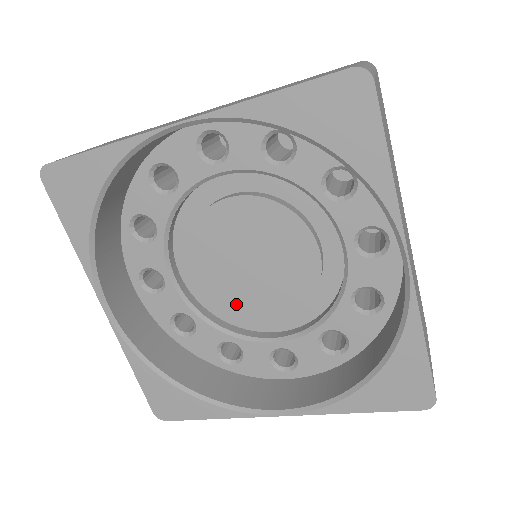
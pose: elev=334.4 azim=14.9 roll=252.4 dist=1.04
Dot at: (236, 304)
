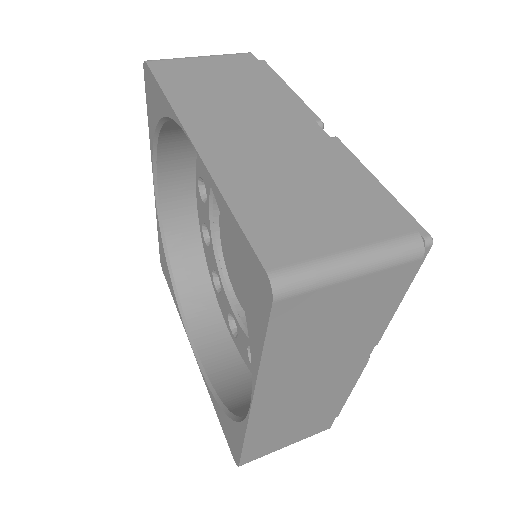
Dot at: occluded
